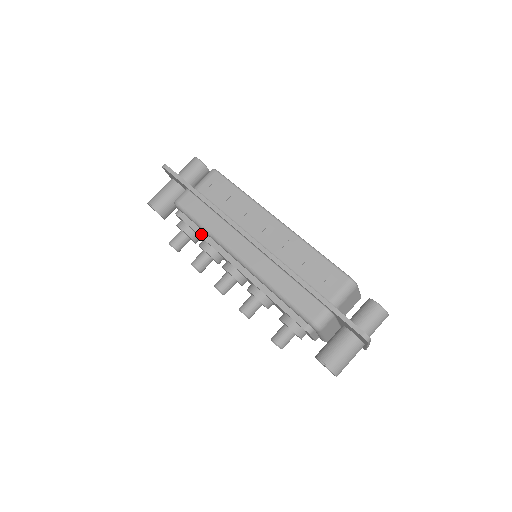
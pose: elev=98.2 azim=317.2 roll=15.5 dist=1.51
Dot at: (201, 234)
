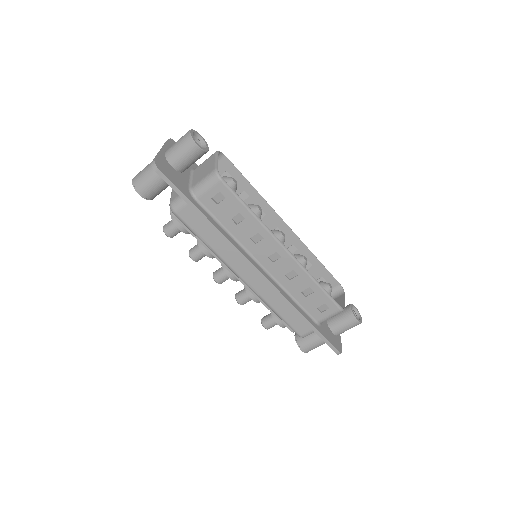
Dot at: (201, 242)
